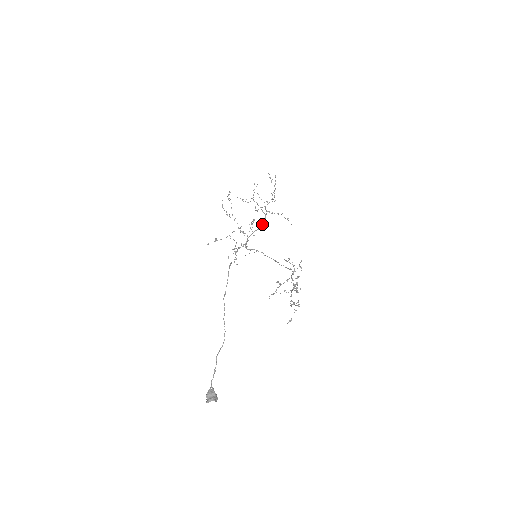
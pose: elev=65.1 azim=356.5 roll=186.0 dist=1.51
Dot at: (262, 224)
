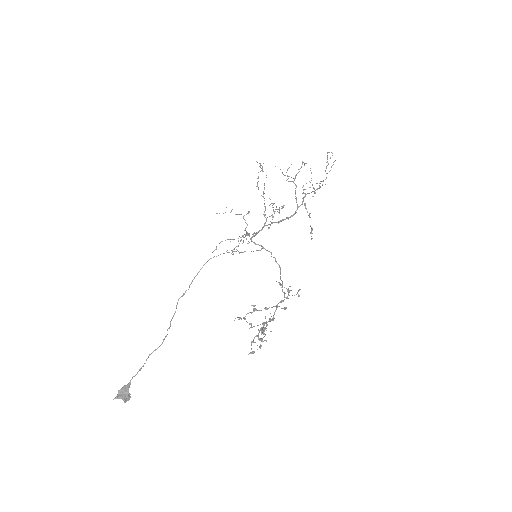
Dot at: (286, 218)
